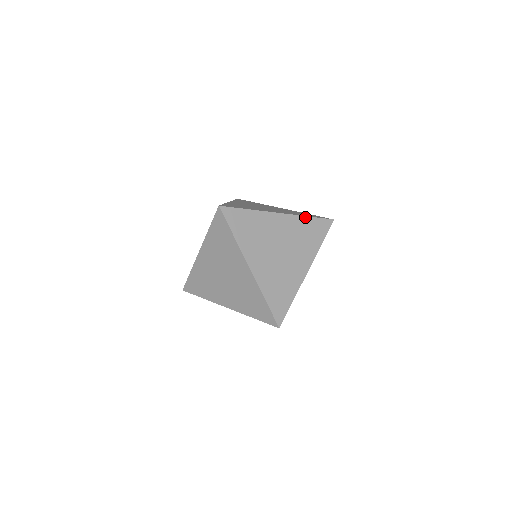
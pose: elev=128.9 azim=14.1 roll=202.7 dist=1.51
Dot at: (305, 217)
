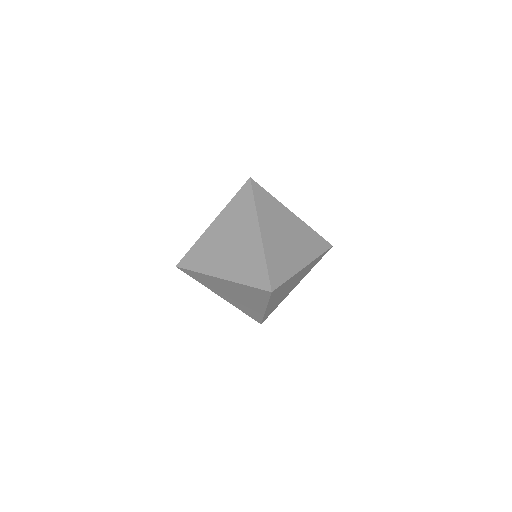
Dot at: (311, 229)
